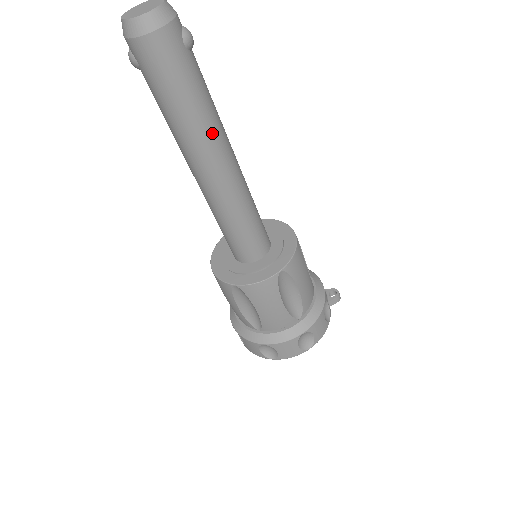
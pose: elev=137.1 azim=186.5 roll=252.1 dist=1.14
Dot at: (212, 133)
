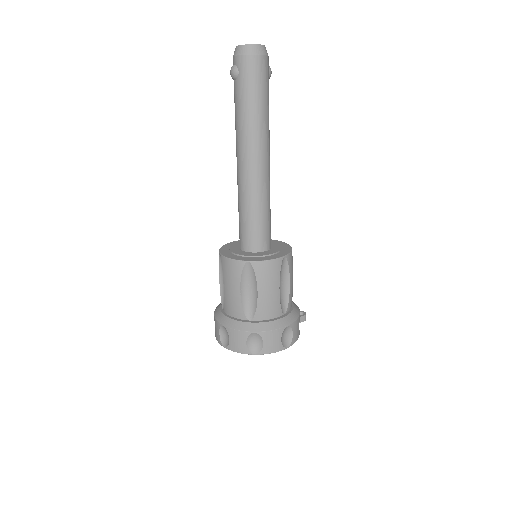
Dot at: (267, 133)
